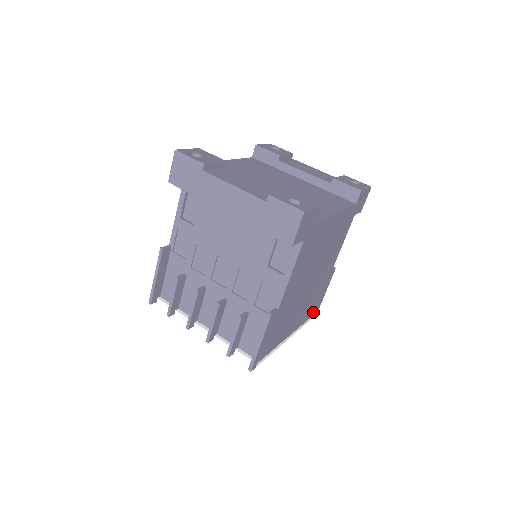
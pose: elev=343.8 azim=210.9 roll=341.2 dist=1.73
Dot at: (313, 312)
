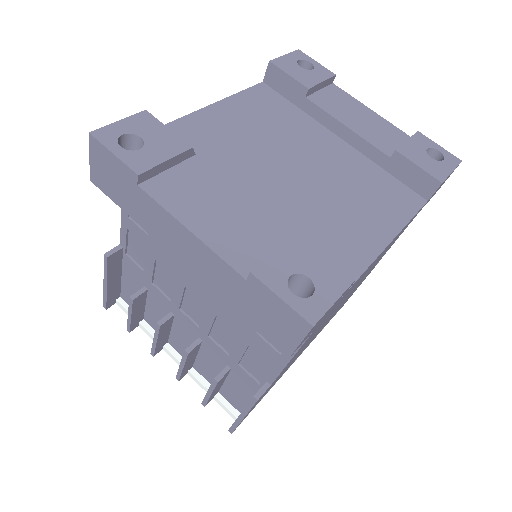
Dot at: occluded
